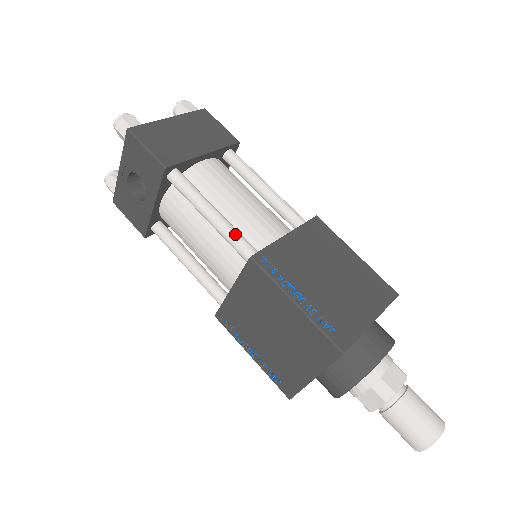
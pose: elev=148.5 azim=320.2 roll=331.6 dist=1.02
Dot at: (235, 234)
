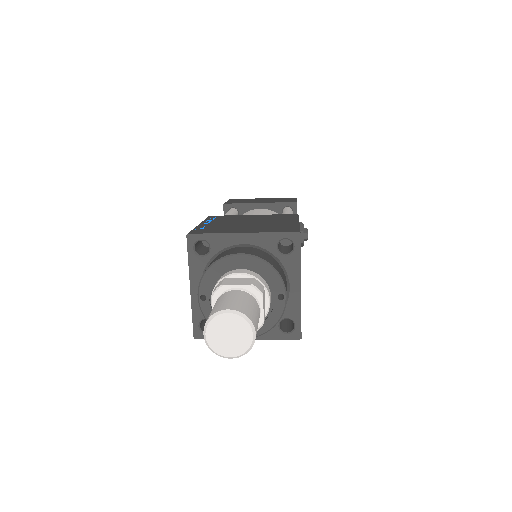
Dot at: occluded
